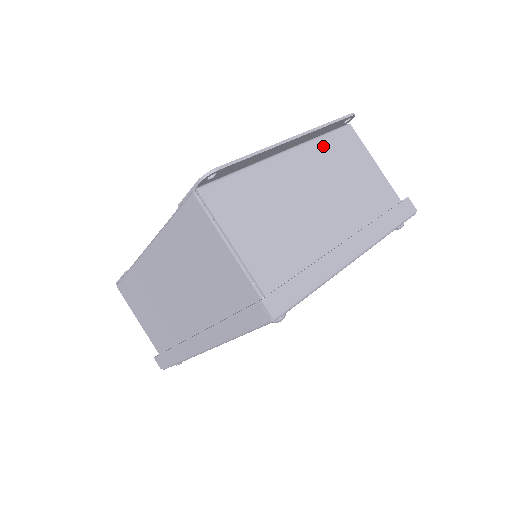
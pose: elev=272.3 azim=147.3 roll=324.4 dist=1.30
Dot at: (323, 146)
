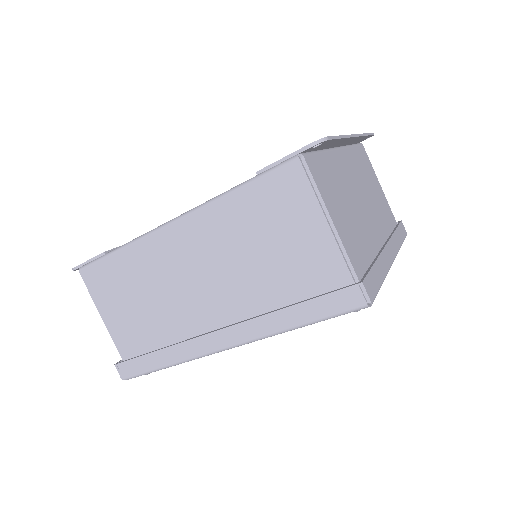
Dot at: (355, 154)
